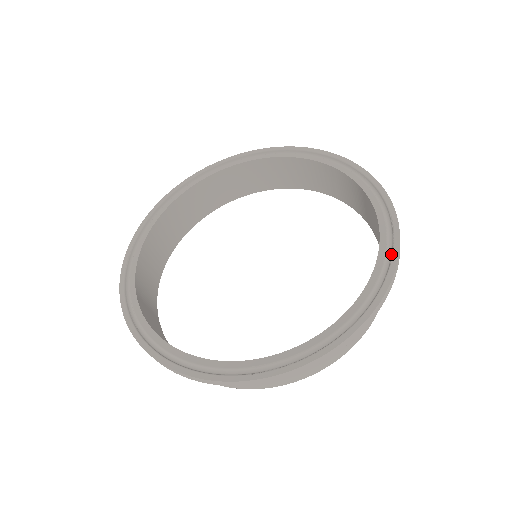
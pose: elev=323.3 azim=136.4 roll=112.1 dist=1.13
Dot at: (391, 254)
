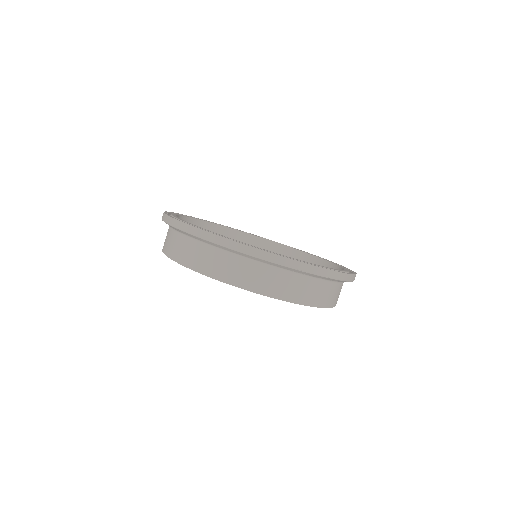
Dot at: (349, 271)
